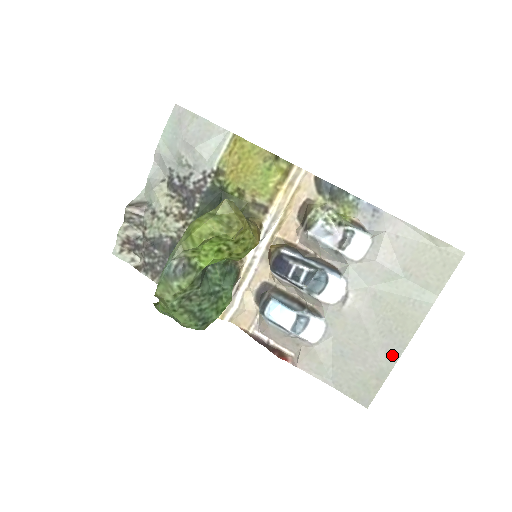
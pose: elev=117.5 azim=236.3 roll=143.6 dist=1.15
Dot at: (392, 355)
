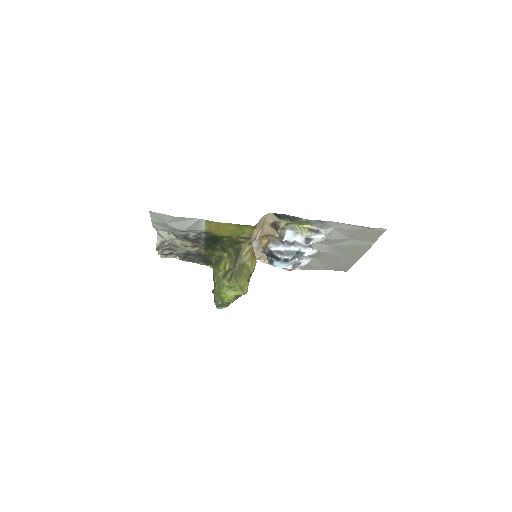
Dot at: (354, 260)
